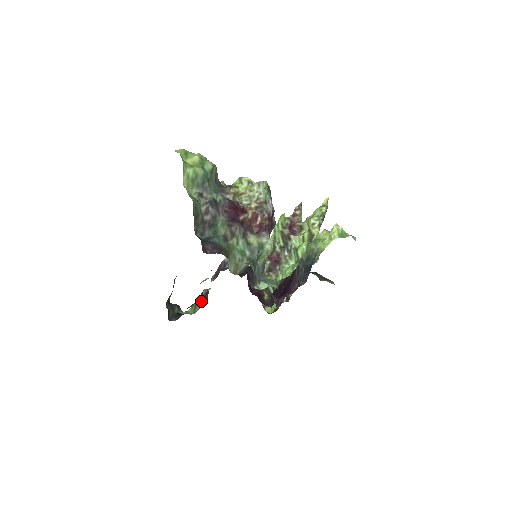
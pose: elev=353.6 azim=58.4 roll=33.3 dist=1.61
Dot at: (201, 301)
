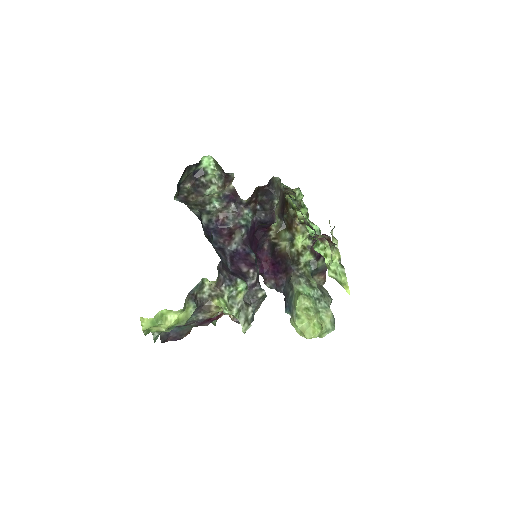
Dot at: (221, 173)
